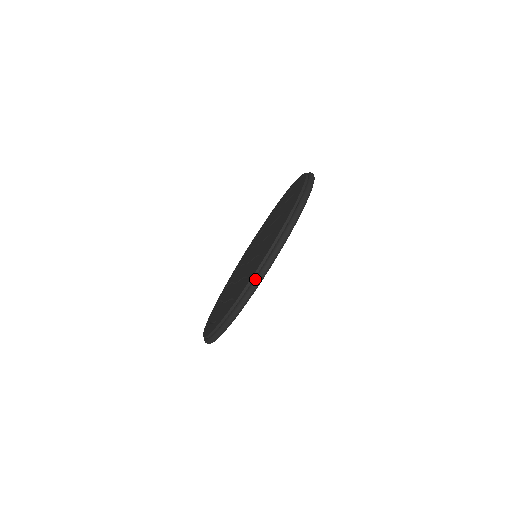
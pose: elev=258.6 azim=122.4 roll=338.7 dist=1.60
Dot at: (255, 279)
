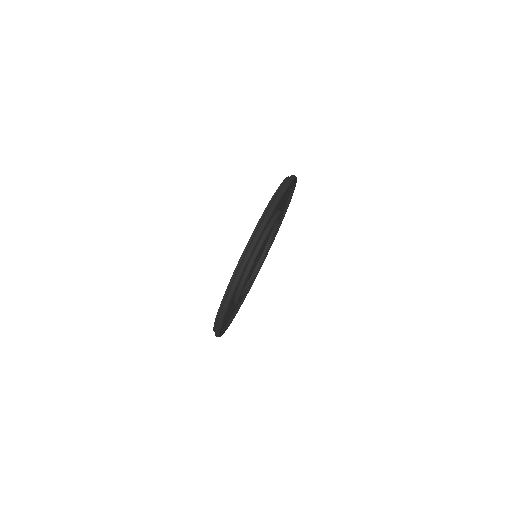
Dot at: (229, 290)
